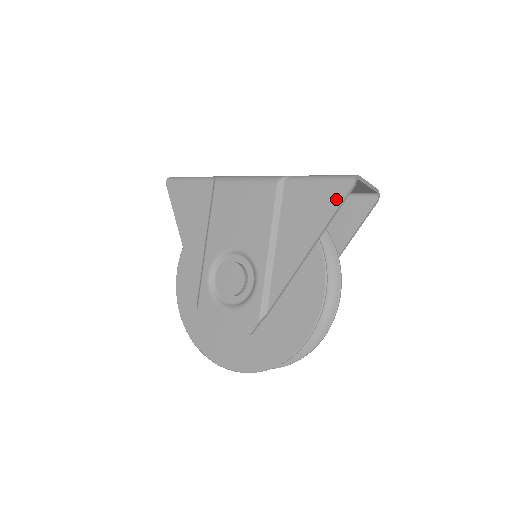
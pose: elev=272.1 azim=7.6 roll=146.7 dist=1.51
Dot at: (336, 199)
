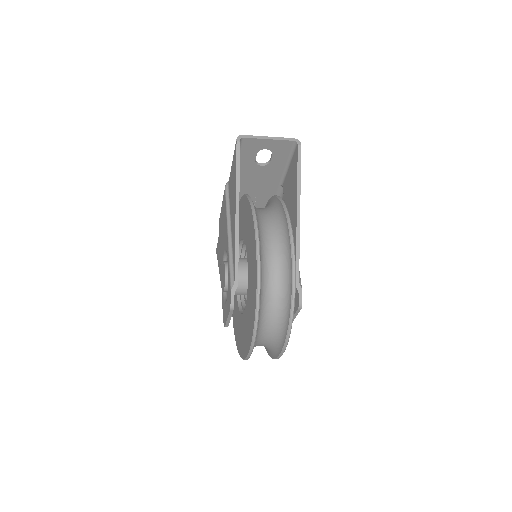
Dot at: (235, 162)
